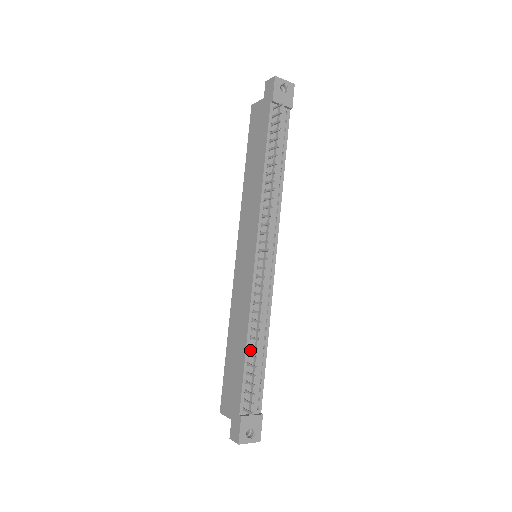
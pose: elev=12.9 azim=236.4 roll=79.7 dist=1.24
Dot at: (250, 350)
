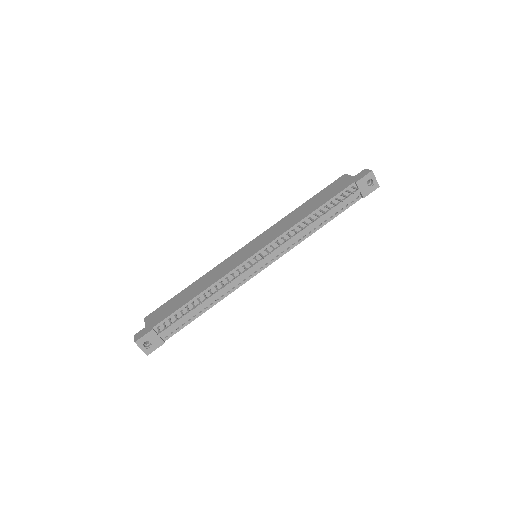
Dot at: (196, 301)
